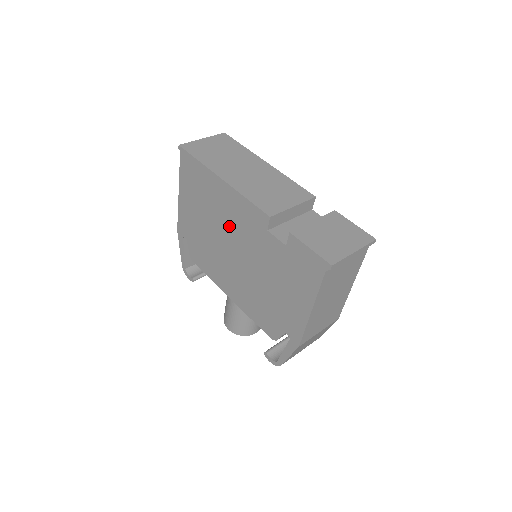
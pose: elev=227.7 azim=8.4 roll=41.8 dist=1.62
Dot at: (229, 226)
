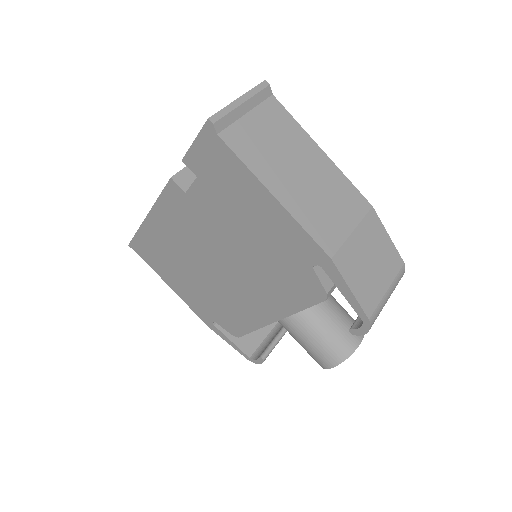
Dot at: (190, 246)
